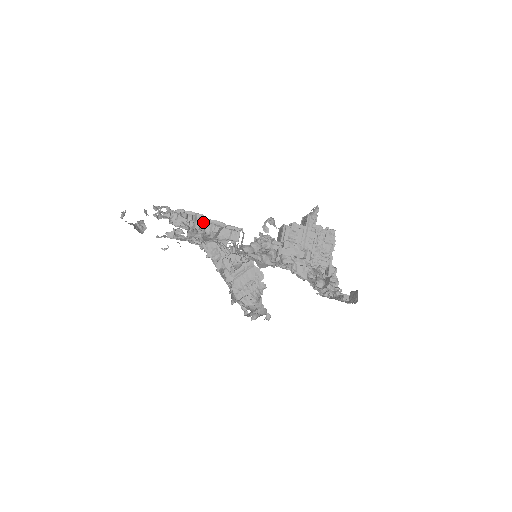
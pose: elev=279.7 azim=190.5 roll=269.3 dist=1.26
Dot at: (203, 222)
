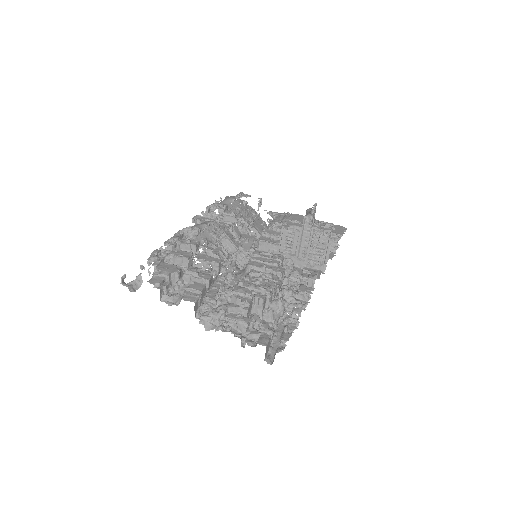
Dot at: (190, 261)
